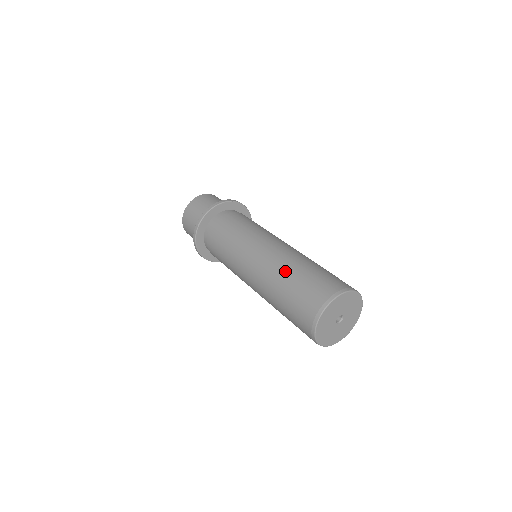
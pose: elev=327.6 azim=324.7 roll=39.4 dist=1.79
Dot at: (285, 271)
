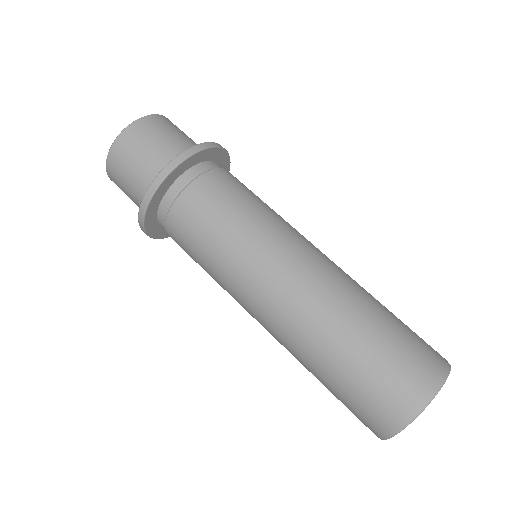
Dot at: (315, 355)
